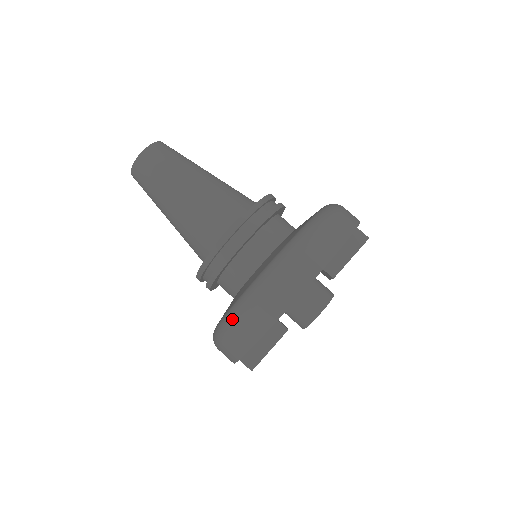
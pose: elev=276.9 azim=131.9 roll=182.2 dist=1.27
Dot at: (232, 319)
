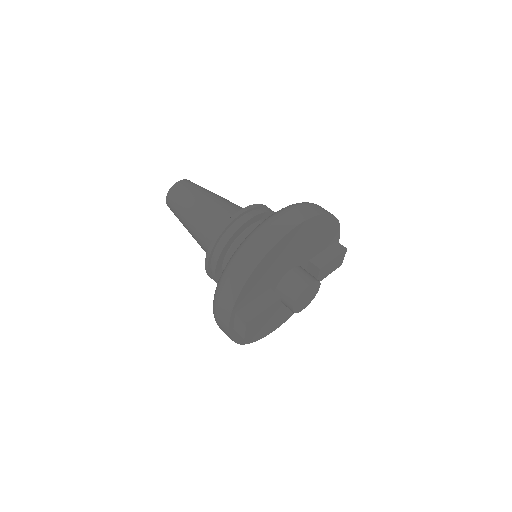
Dot at: (241, 247)
